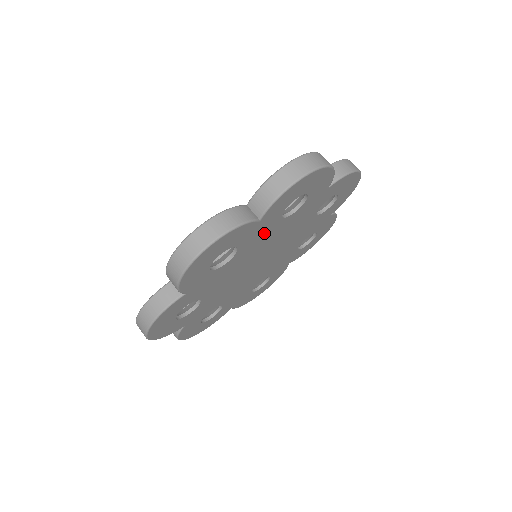
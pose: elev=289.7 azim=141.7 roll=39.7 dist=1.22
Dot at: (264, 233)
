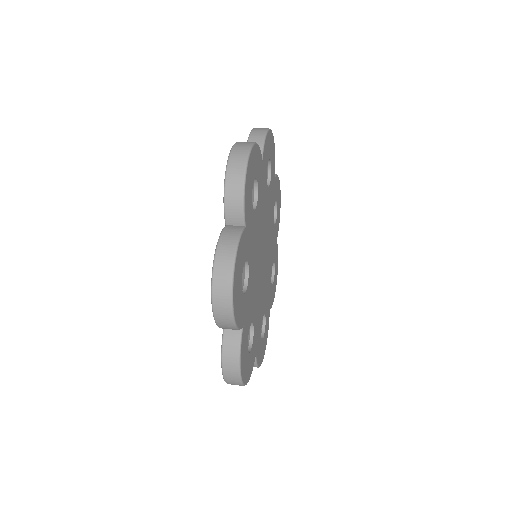
Dot at: (271, 204)
